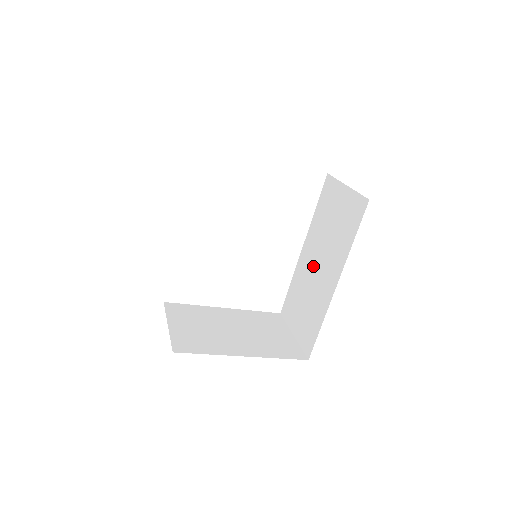
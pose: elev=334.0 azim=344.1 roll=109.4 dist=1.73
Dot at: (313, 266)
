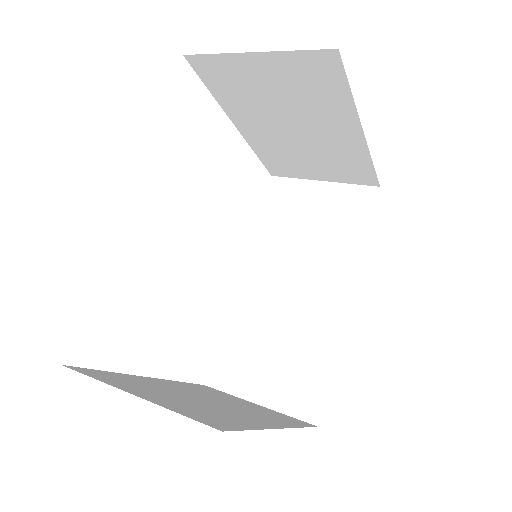
Dot at: (280, 291)
